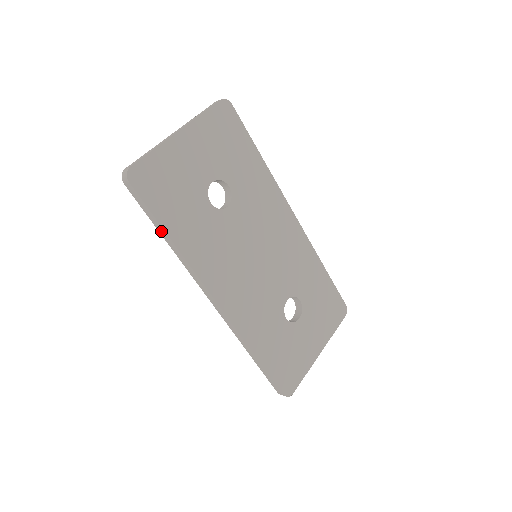
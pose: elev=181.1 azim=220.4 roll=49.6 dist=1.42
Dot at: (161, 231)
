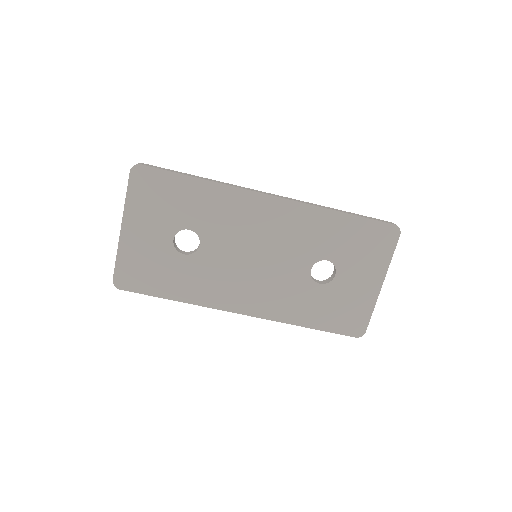
Dot at: (166, 297)
